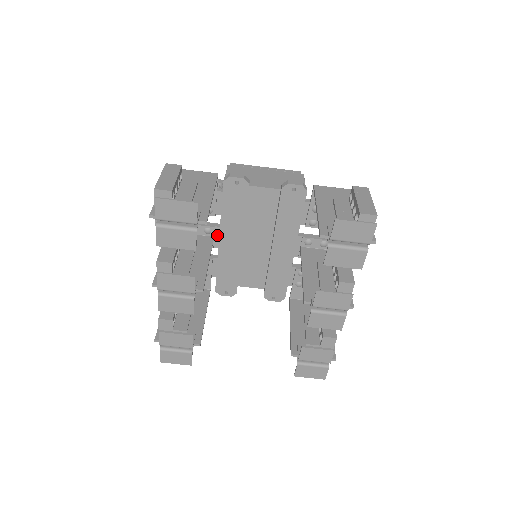
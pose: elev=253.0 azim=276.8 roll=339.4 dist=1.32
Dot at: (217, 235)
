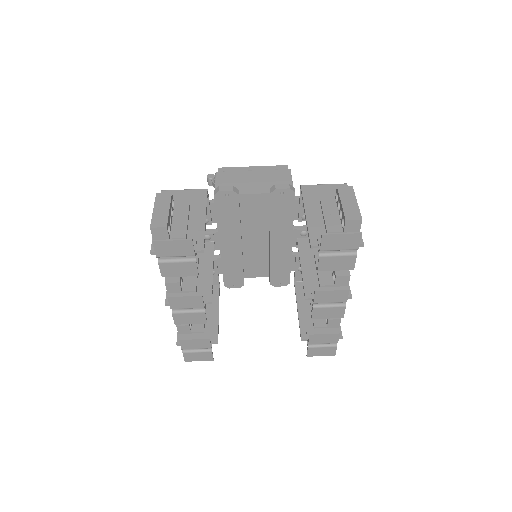
Dot at: (217, 239)
